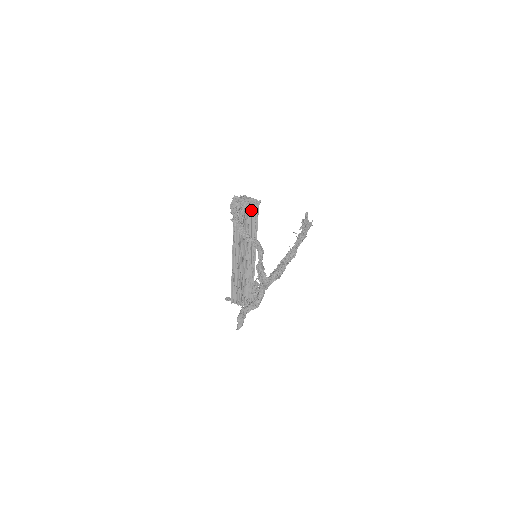
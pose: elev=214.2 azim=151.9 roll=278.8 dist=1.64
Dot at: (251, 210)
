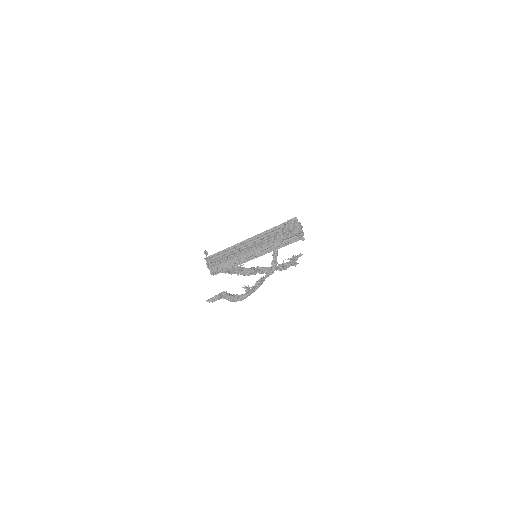
Dot at: (293, 236)
